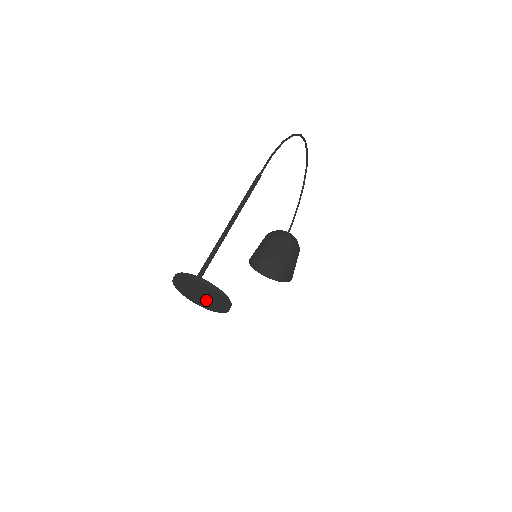
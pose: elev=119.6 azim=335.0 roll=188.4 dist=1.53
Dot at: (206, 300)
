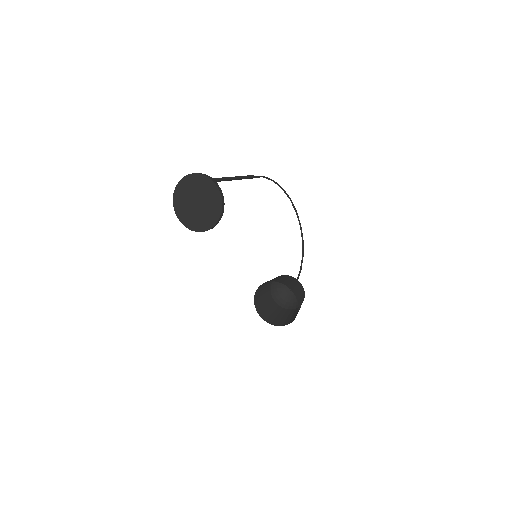
Dot at: (201, 209)
